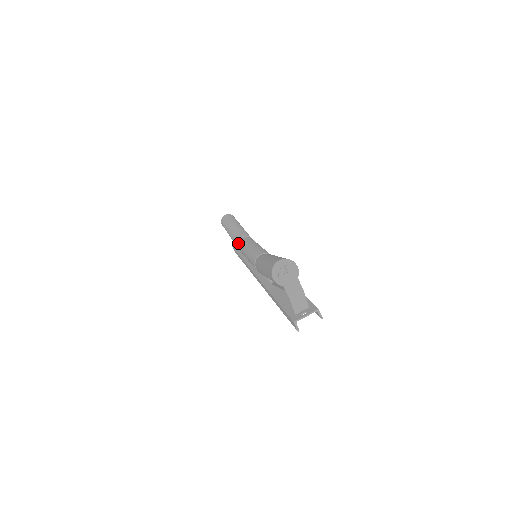
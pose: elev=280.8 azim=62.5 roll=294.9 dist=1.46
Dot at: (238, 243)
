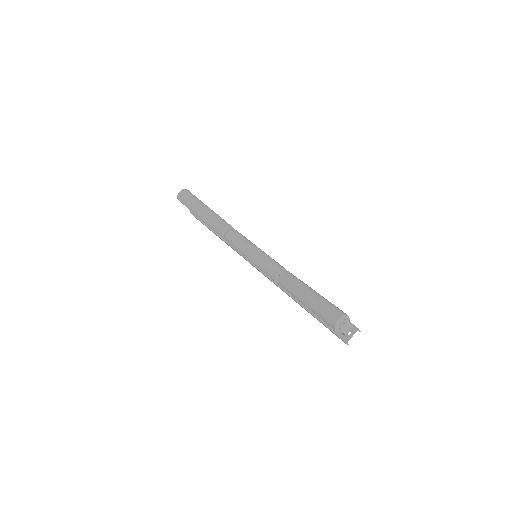
Dot at: (225, 238)
